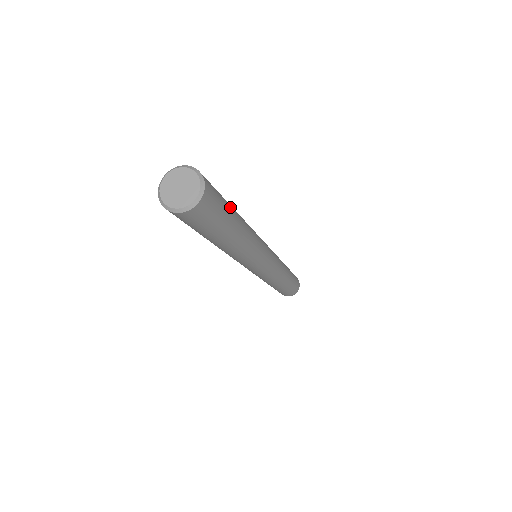
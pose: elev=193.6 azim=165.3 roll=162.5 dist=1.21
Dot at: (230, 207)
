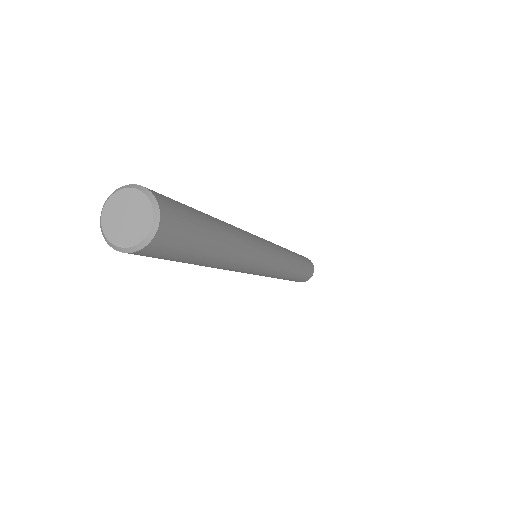
Dot at: occluded
